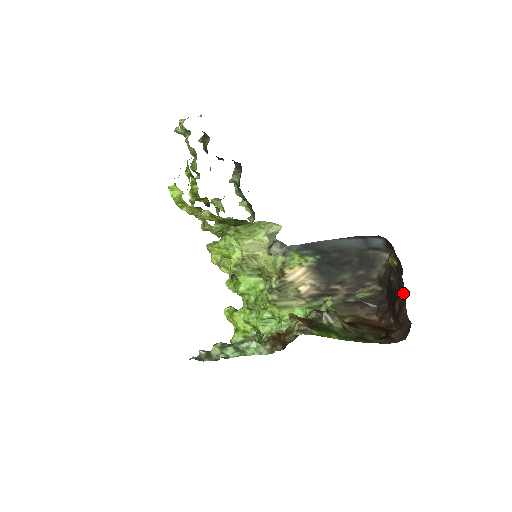
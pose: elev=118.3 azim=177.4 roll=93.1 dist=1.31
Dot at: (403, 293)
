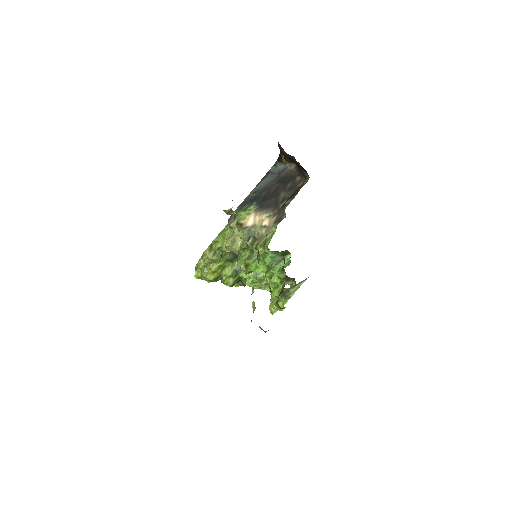
Dot at: occluded
